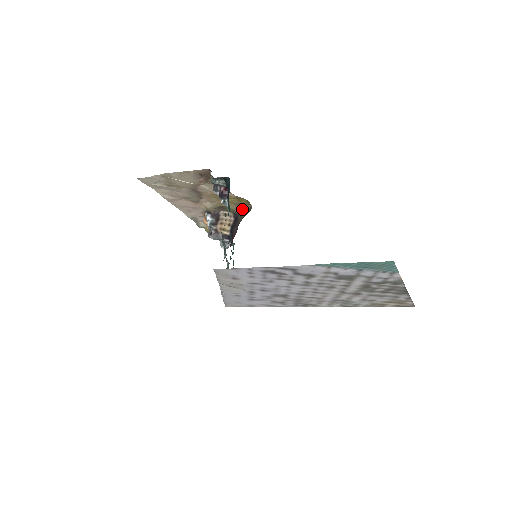
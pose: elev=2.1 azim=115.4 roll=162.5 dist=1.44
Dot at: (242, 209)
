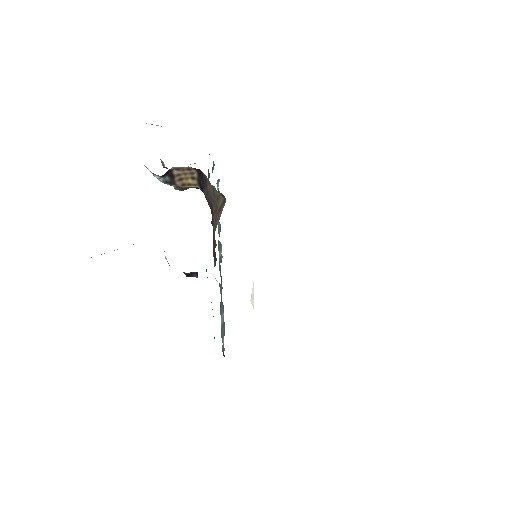
Dot at: occluded
